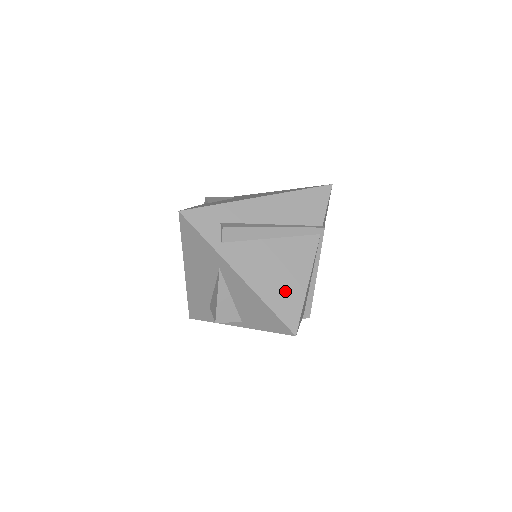
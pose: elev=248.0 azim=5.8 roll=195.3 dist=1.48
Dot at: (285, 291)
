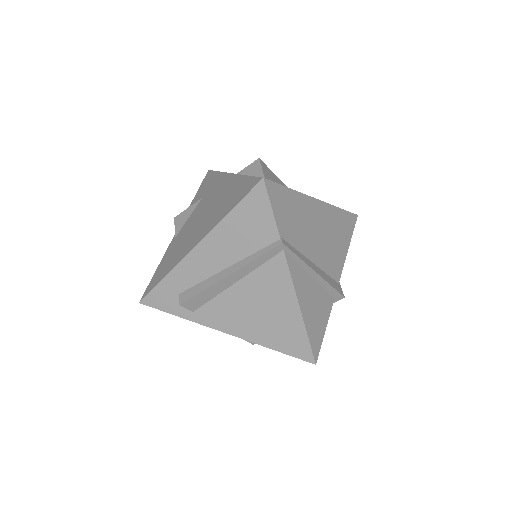
Dot at: (280, 328)
